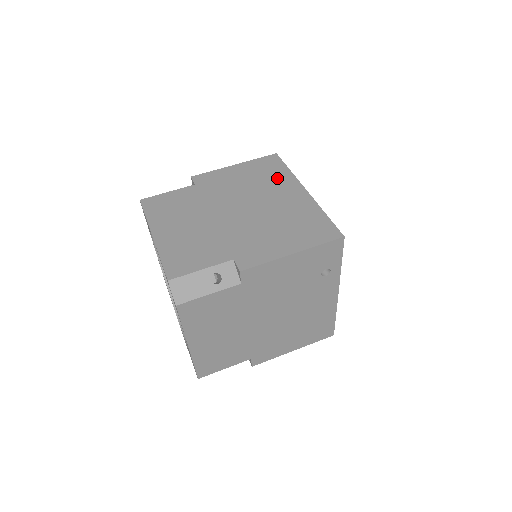
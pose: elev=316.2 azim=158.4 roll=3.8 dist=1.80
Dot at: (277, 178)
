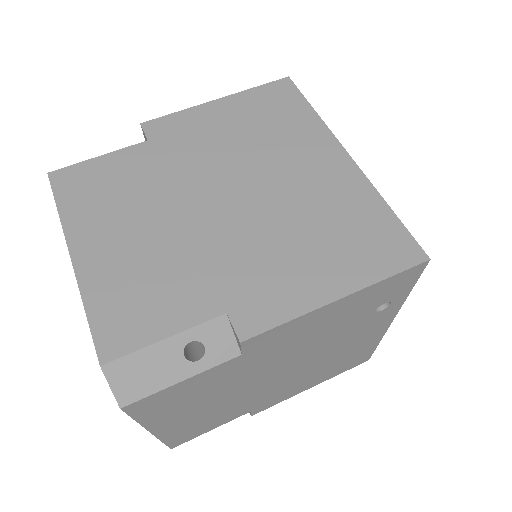
Dot at: (294, 128)
